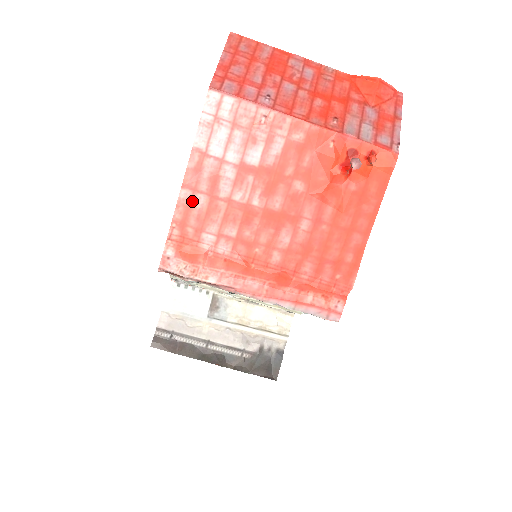
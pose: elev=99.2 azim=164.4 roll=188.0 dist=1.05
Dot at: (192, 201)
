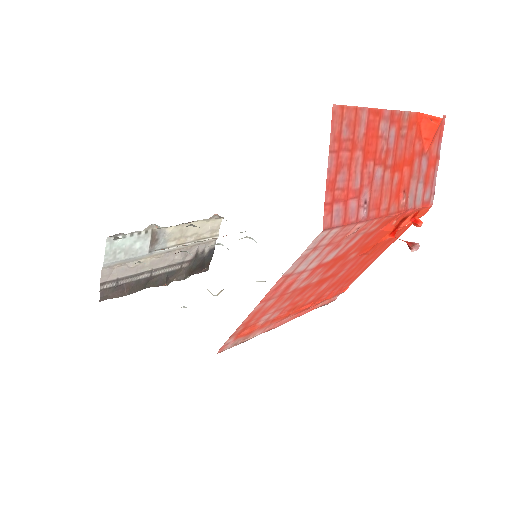
Dot at: (263, 307)
